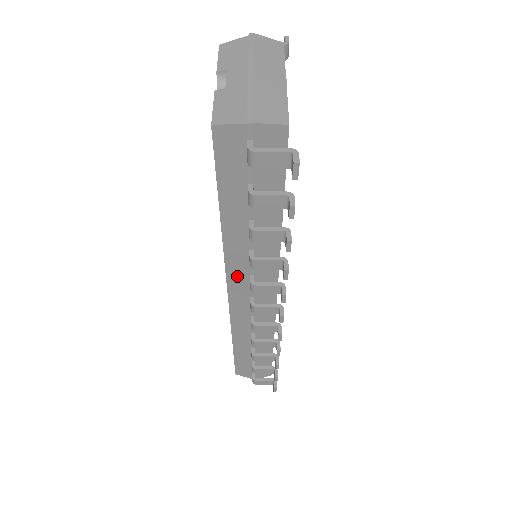
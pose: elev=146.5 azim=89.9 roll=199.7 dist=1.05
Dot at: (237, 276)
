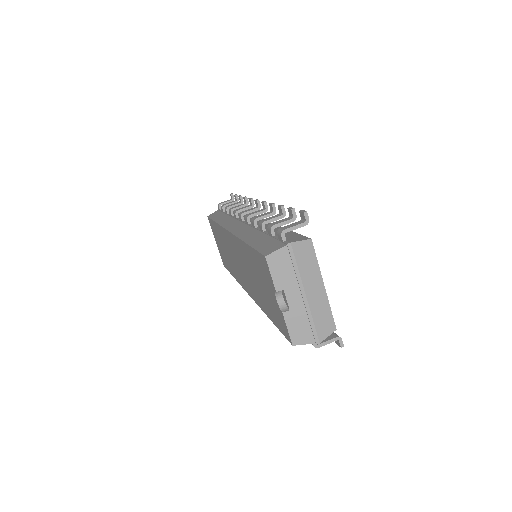
Dot at: occluded
